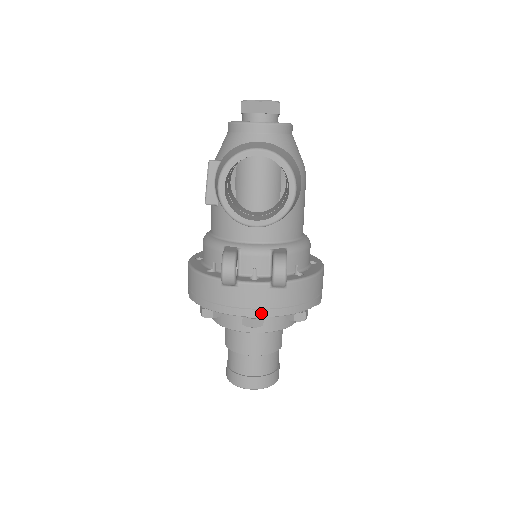
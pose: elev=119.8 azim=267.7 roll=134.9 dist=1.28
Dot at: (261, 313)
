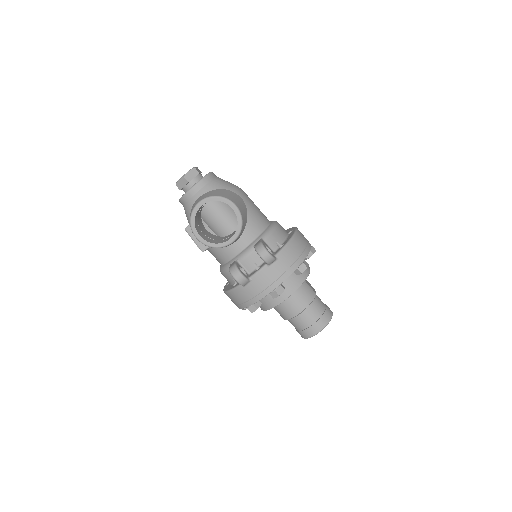
Dot at: (276, 284)
